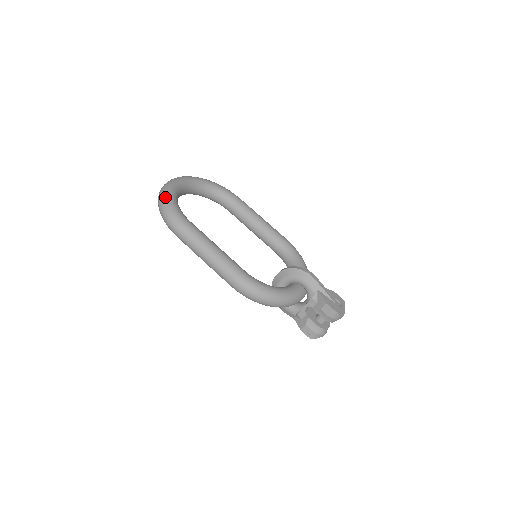
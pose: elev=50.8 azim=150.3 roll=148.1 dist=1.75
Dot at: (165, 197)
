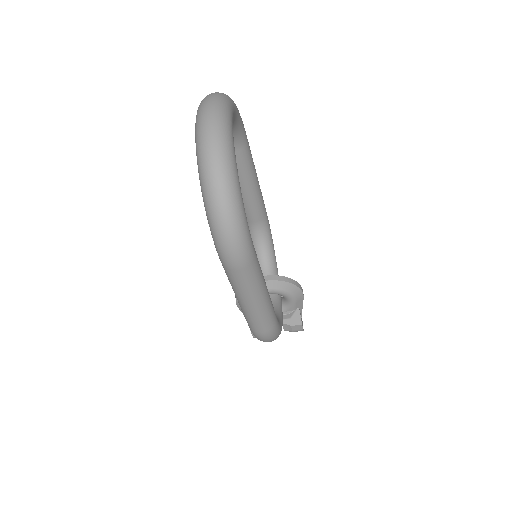
Dot at: (236, 195)
